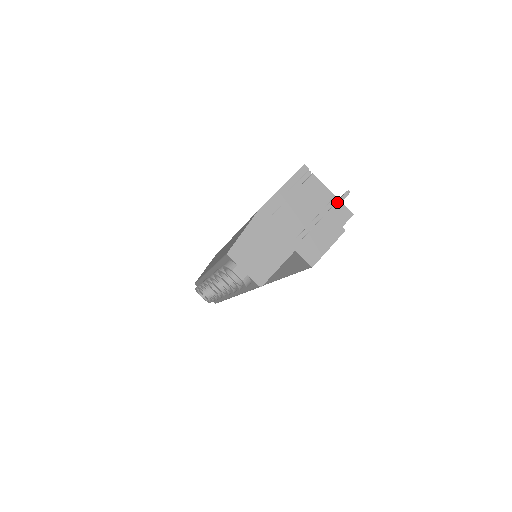
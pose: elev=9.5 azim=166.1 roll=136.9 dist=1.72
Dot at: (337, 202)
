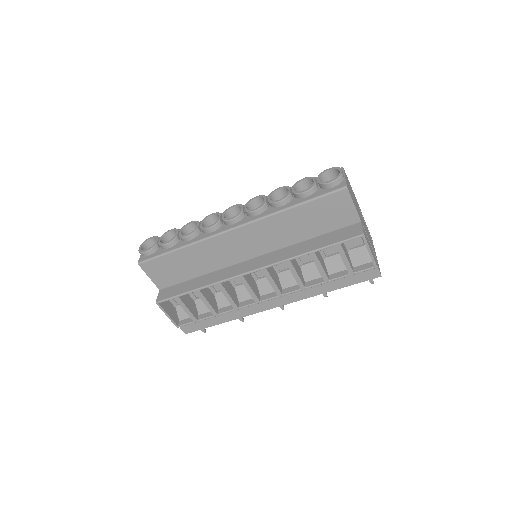
Dot at: occluded
